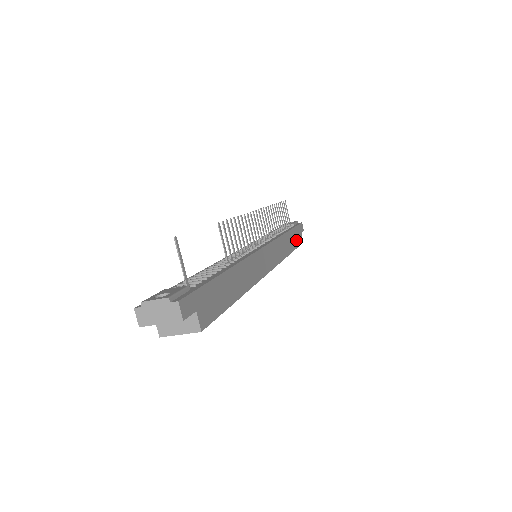
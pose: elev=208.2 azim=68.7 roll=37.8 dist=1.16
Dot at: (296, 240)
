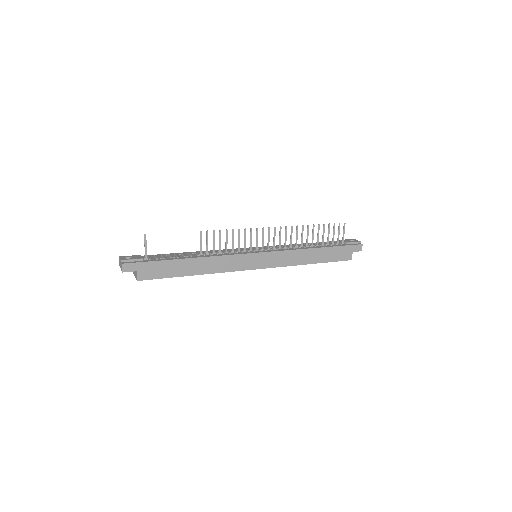
Dot at: (332, 256)
